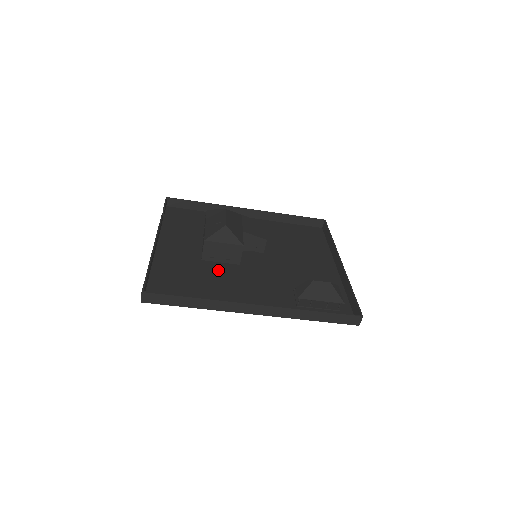
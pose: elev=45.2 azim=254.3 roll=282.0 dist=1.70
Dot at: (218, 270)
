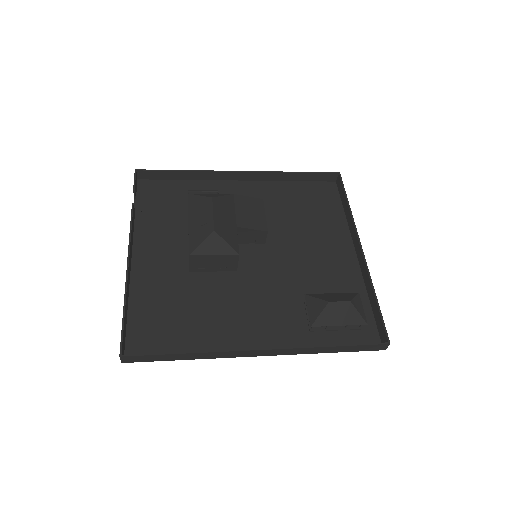
Dot at: (211, 286)
